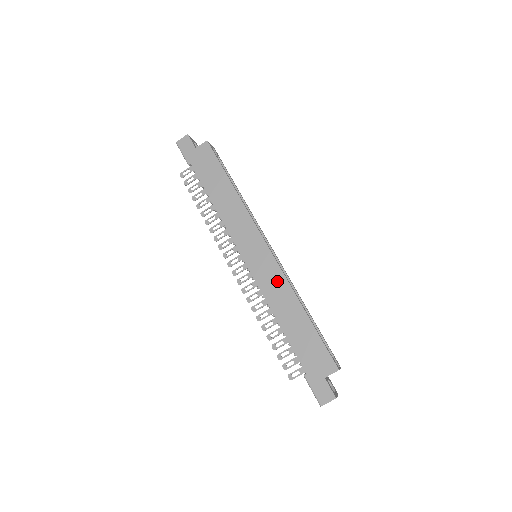
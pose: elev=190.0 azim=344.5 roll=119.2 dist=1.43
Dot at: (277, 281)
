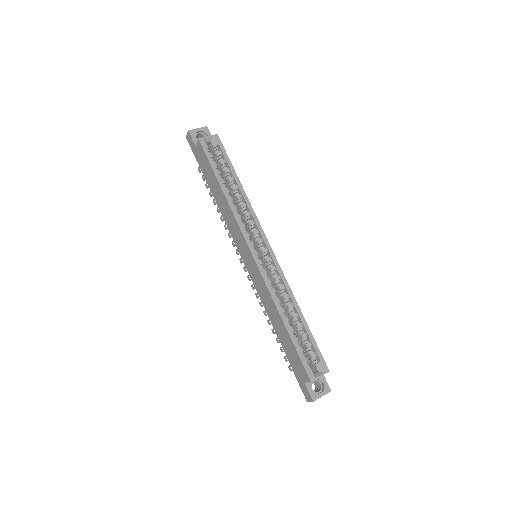
Dot at: (264, 289)
